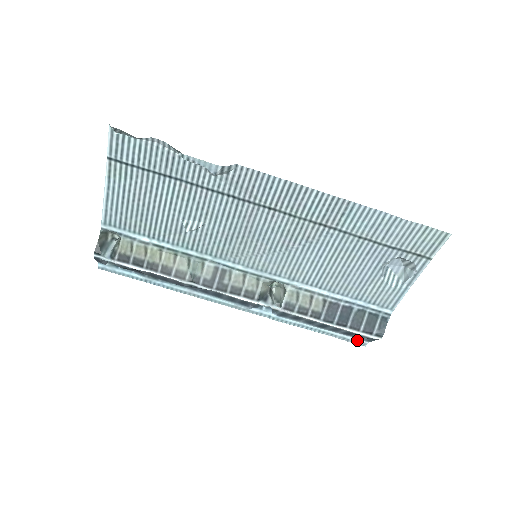
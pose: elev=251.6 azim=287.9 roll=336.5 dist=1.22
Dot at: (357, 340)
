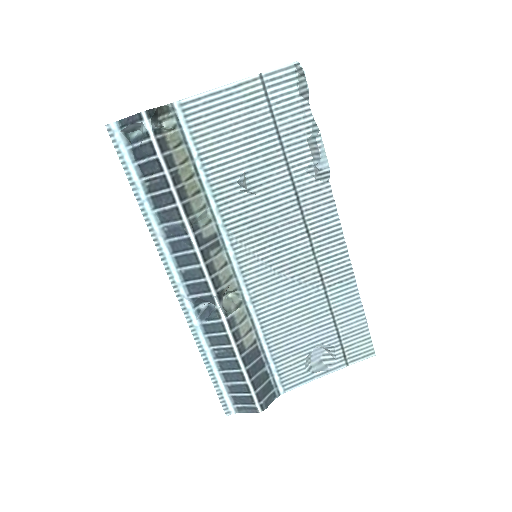
Dot at: (228, 404)
